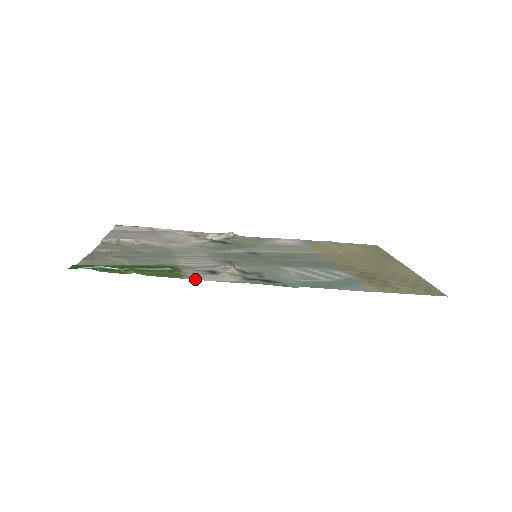
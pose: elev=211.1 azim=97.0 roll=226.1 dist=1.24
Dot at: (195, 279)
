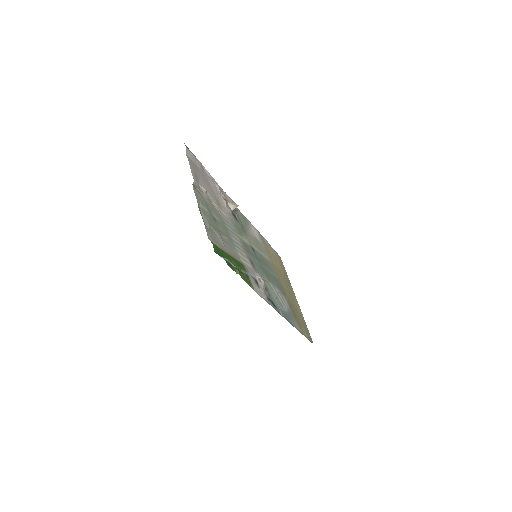
Dot at: (256, 292)
